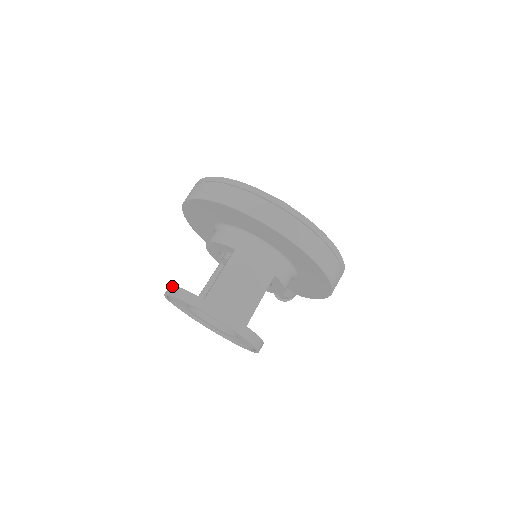
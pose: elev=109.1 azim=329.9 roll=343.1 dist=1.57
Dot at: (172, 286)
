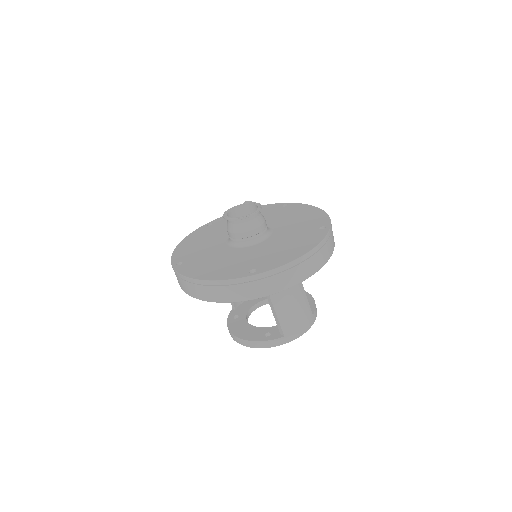
Dot at: (246, 341)
